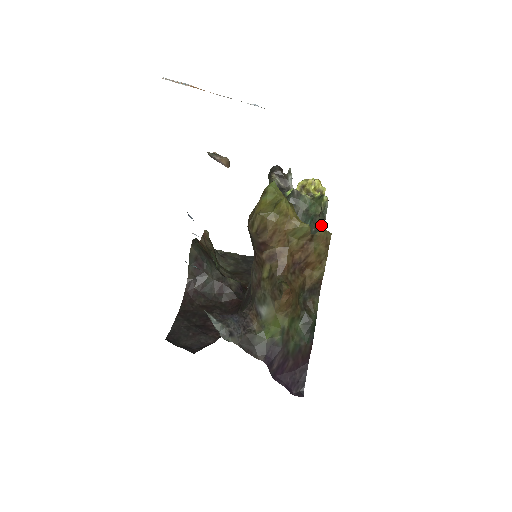
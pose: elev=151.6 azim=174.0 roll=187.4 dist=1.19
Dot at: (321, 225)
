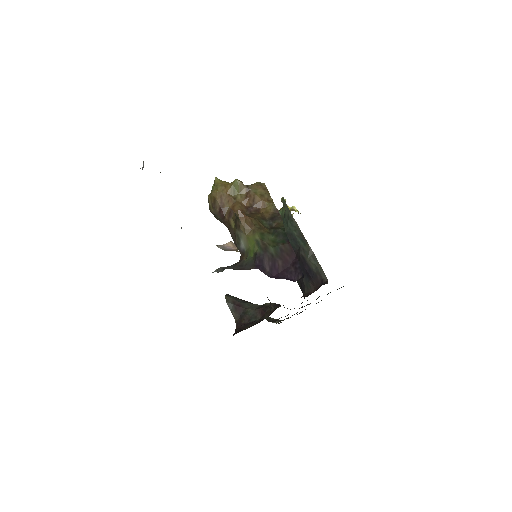
Dot at: (288, 211)
